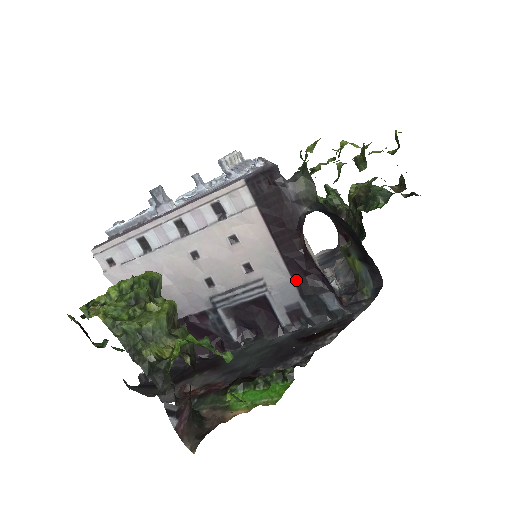
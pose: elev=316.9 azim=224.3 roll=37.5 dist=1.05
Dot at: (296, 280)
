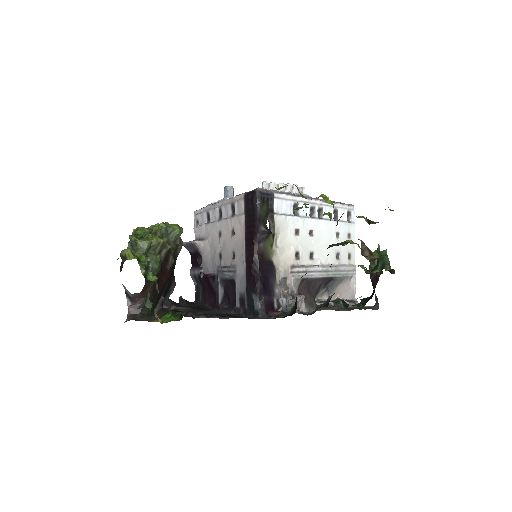
Dot at: (247, 276)
